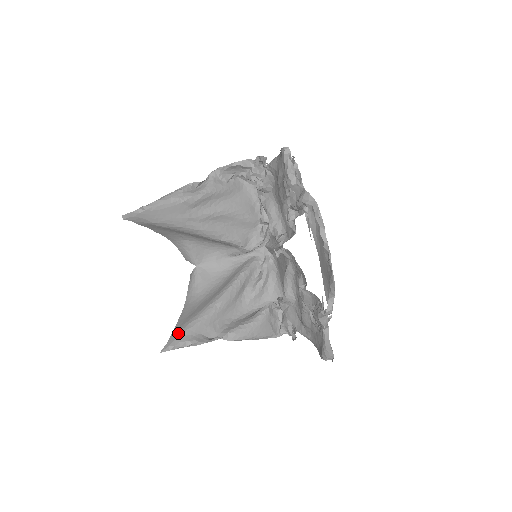
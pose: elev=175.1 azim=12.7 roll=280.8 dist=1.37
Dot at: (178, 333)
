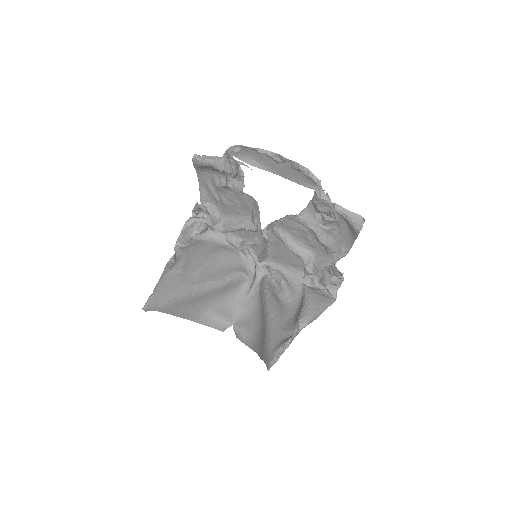
Dot at: (266, 353)
